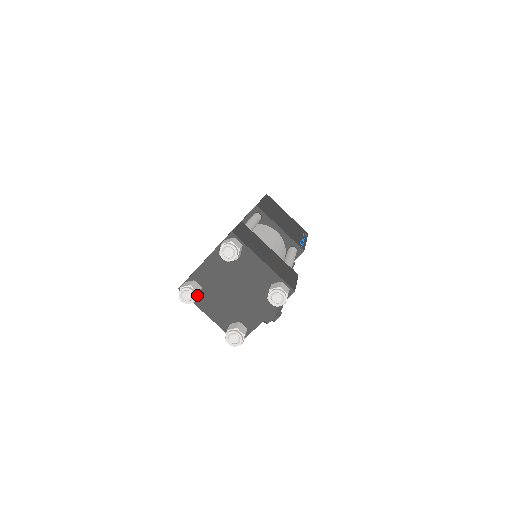
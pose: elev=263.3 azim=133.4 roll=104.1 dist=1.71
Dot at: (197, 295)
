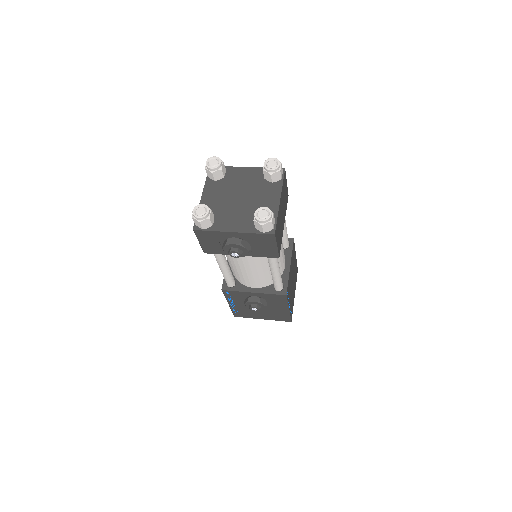
Dot at: (218, 170)
